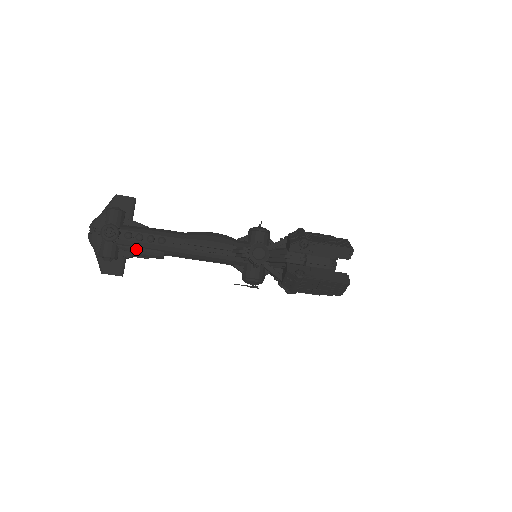
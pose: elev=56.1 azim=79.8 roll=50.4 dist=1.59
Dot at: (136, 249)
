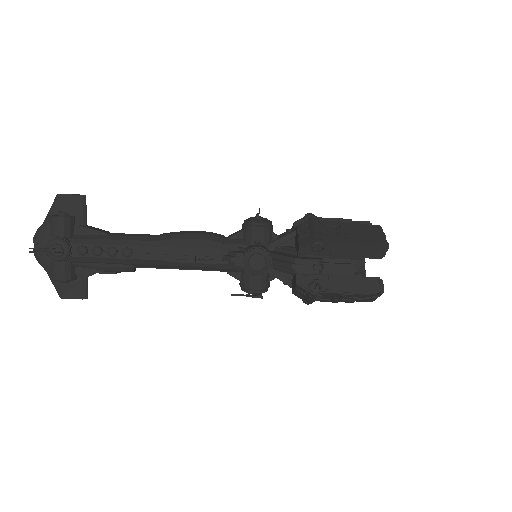
Dot at: (97, 265)
